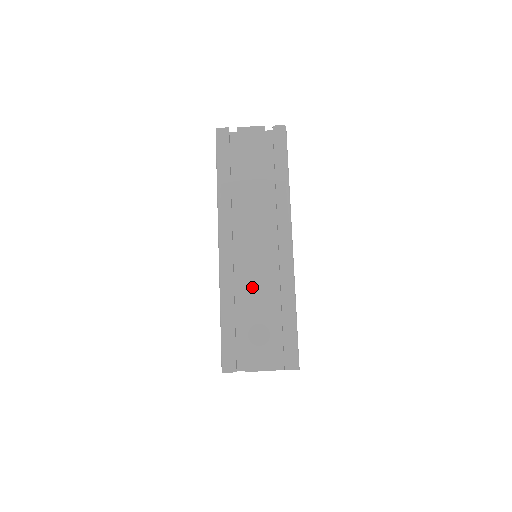
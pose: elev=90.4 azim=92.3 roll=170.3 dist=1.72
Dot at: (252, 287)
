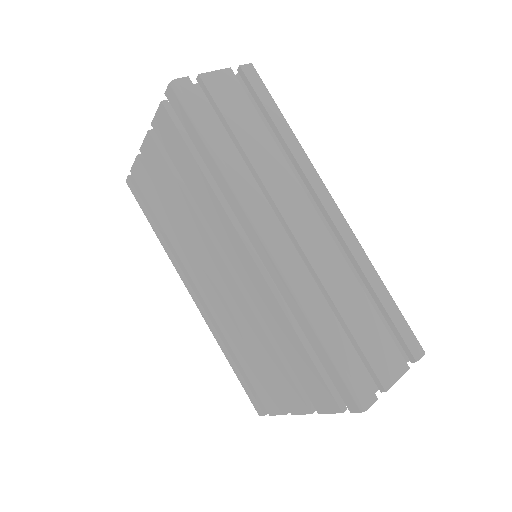
Dot at: (332, 280)
